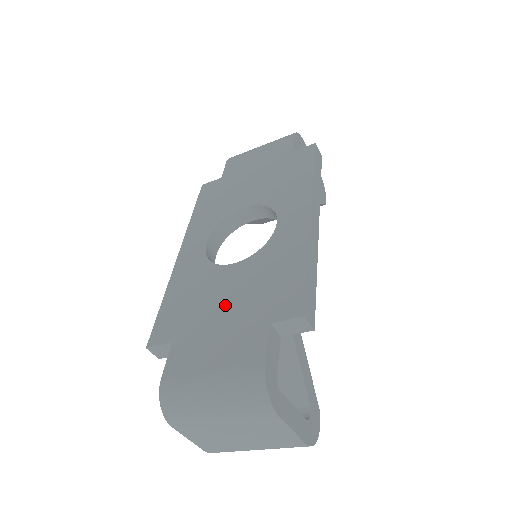
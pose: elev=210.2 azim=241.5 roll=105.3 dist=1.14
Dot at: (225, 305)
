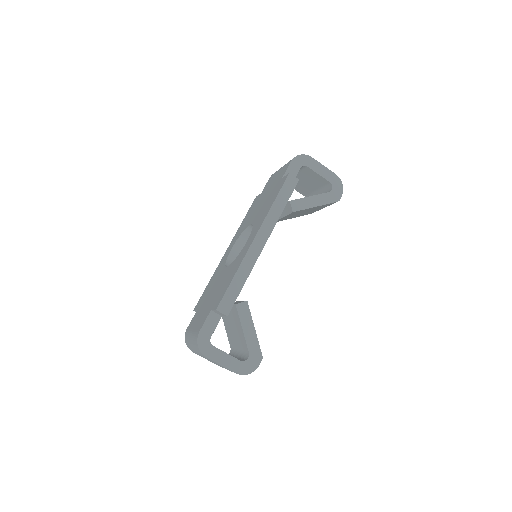
Dot at: (212, 294)
